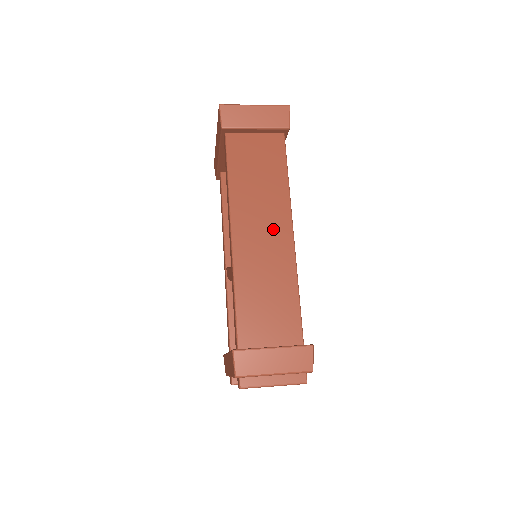
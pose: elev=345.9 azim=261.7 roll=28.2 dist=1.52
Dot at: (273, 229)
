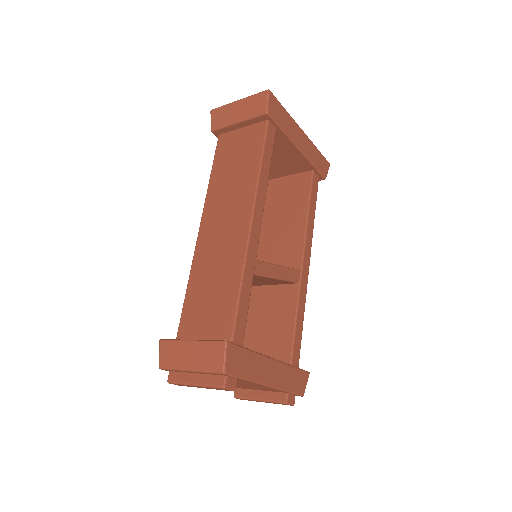
Dot at: (234, 219)
